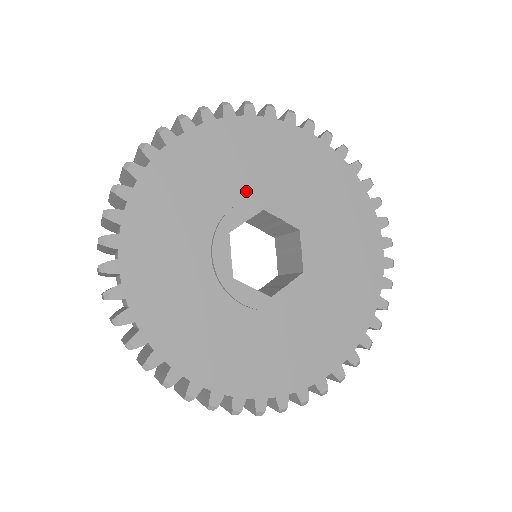
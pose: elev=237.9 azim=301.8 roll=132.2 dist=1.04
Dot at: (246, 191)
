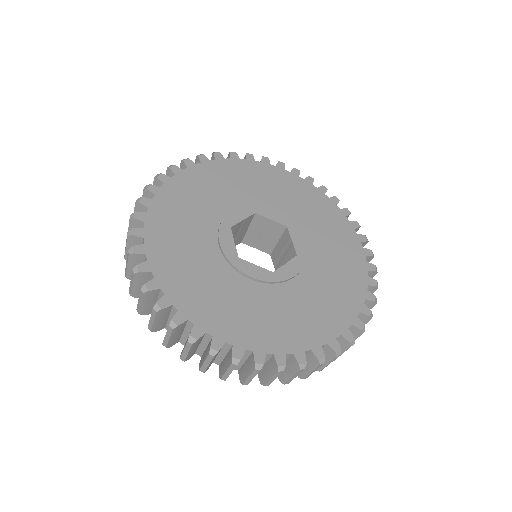
Dot at: (240, 203)
